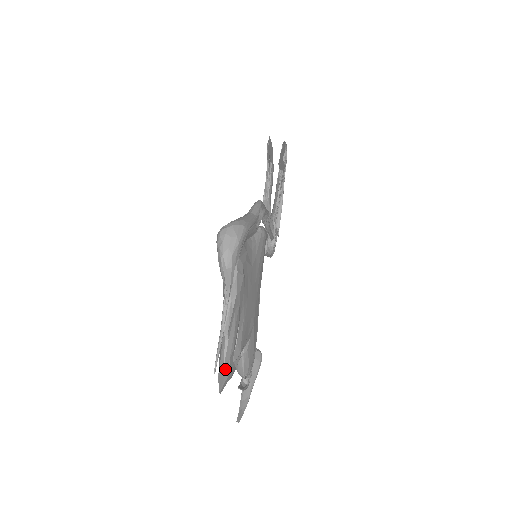
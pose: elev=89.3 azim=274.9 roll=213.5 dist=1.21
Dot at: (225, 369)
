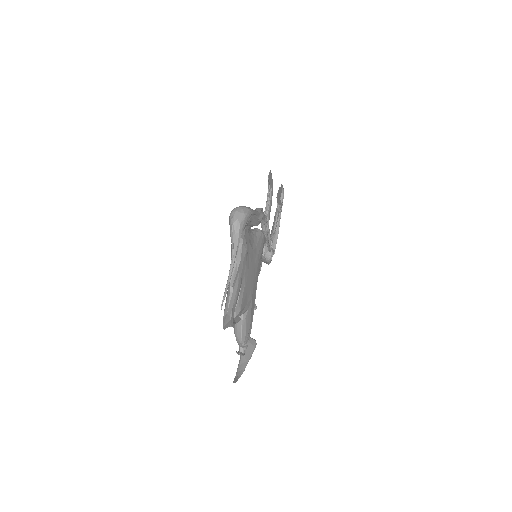
Dot at: (229, 313)
